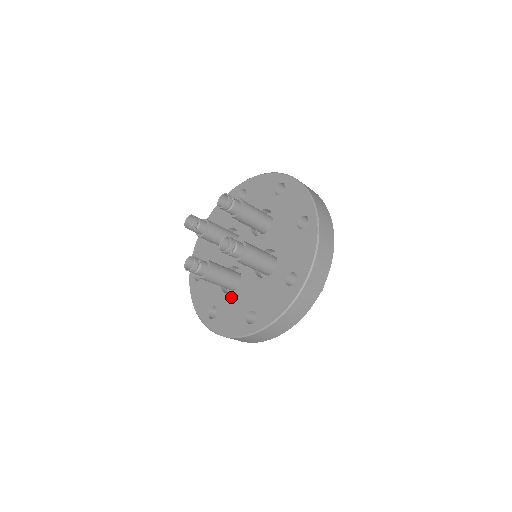
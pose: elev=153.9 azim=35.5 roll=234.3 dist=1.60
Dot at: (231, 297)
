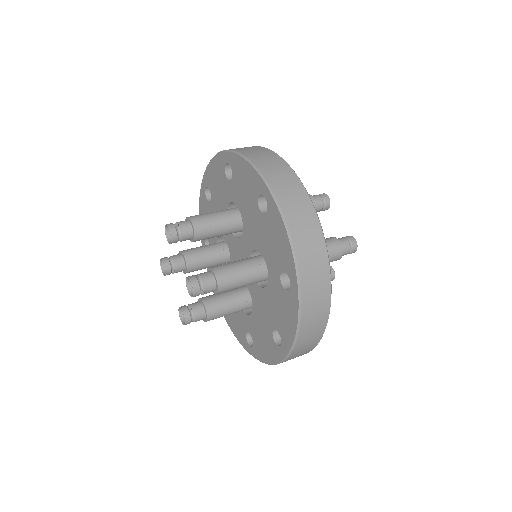
Dot at: (253, 318)
